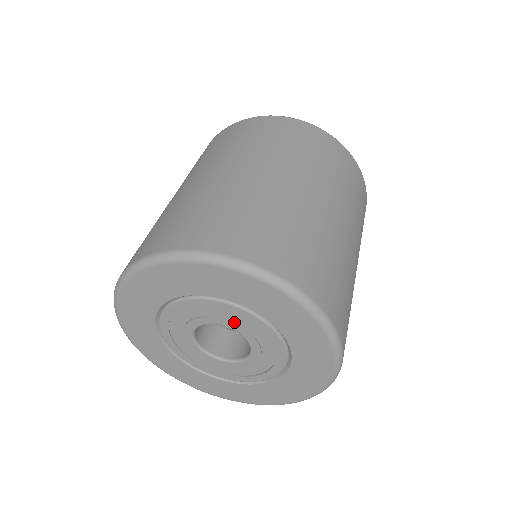
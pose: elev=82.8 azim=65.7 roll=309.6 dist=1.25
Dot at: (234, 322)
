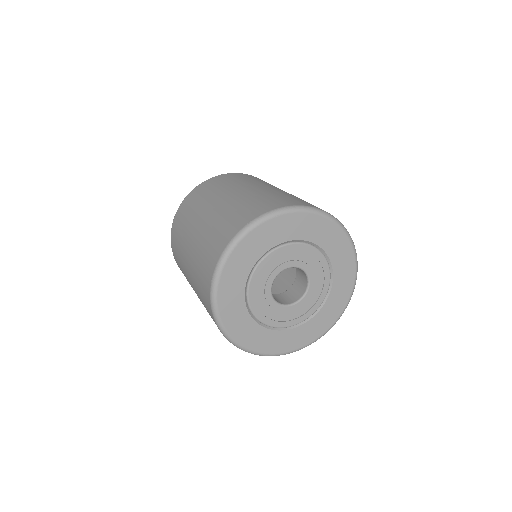
Dot at: (281, 264)
